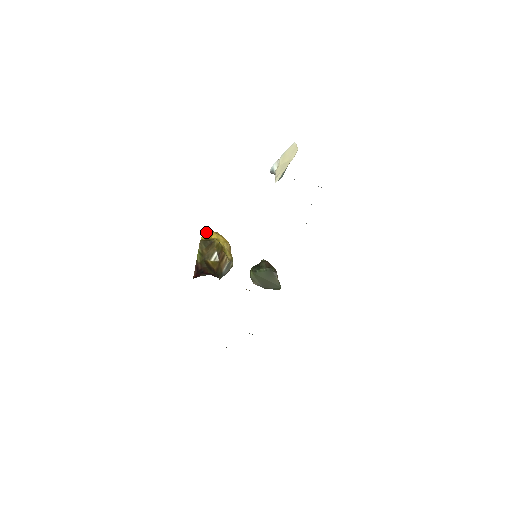
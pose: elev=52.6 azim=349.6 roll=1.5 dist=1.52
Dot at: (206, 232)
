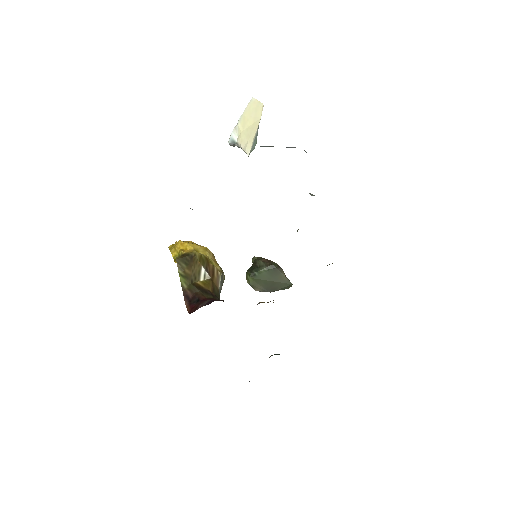
Dot at: (175, 245)
